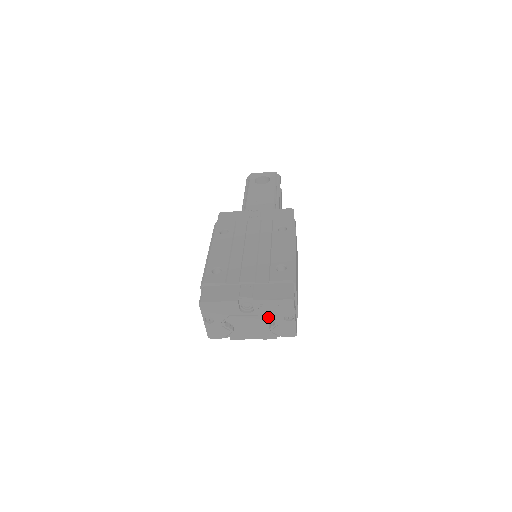
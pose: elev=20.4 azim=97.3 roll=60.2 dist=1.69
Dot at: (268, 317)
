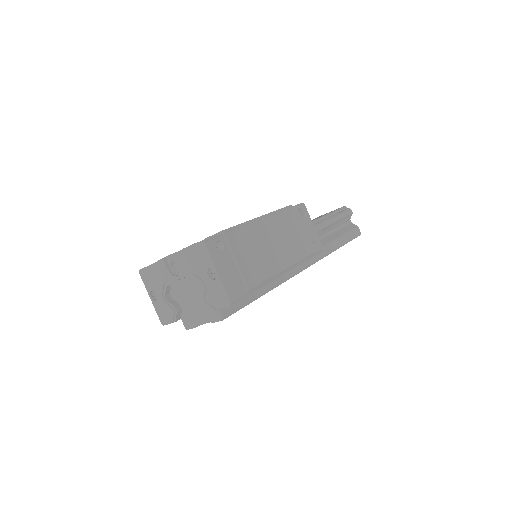
Dot at: occluded
